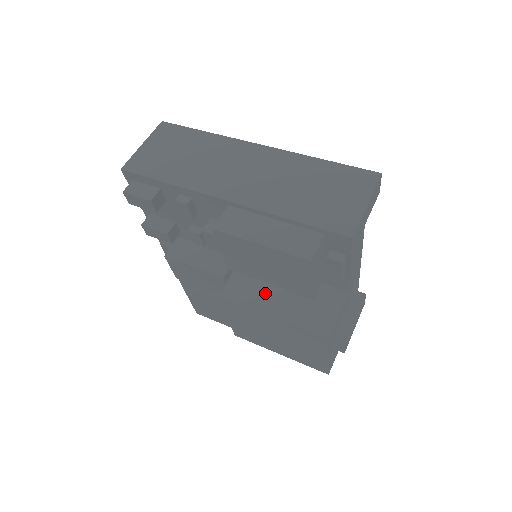
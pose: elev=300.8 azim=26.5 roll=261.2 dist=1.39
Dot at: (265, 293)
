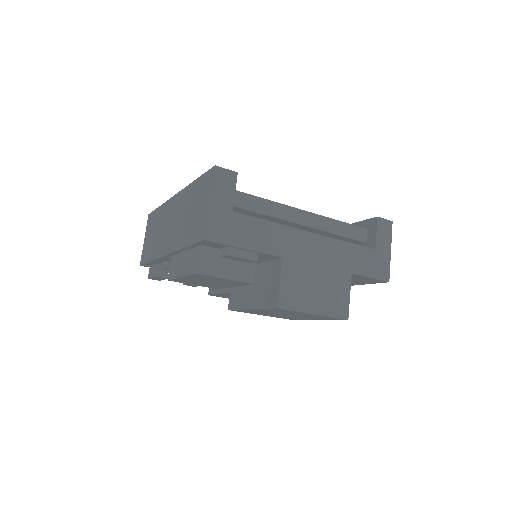
Dot at: (245, 291)
